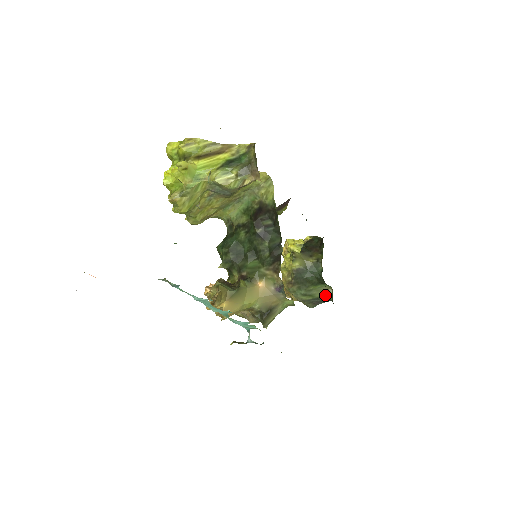
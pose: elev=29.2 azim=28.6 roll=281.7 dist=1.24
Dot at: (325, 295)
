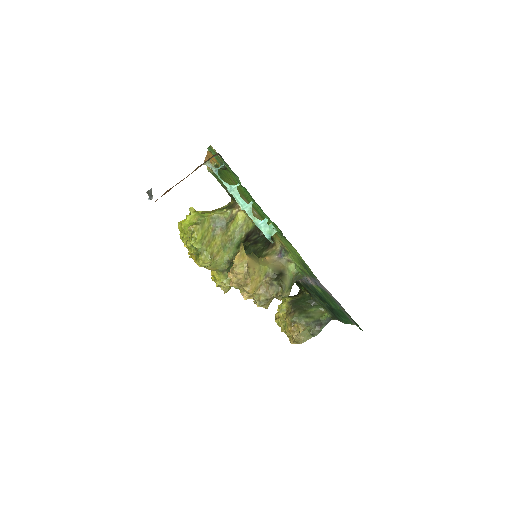
Dot at: (322, 316)
